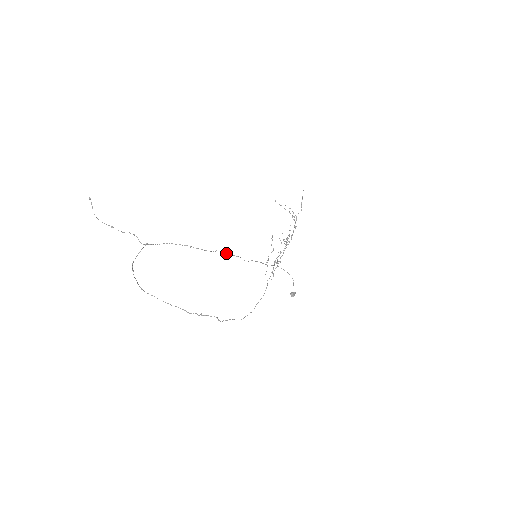
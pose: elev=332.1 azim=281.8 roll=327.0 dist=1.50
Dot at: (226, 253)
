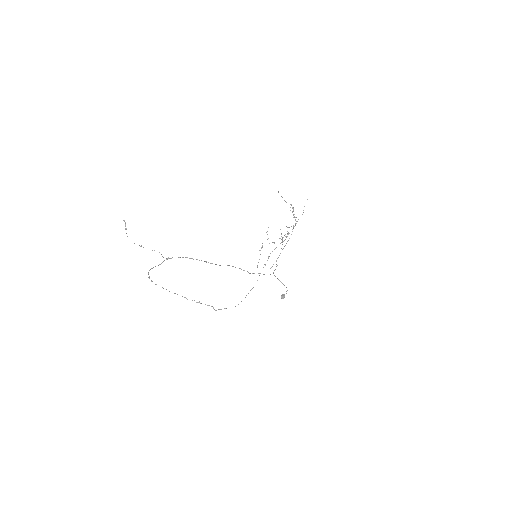
Dot at: occluded
